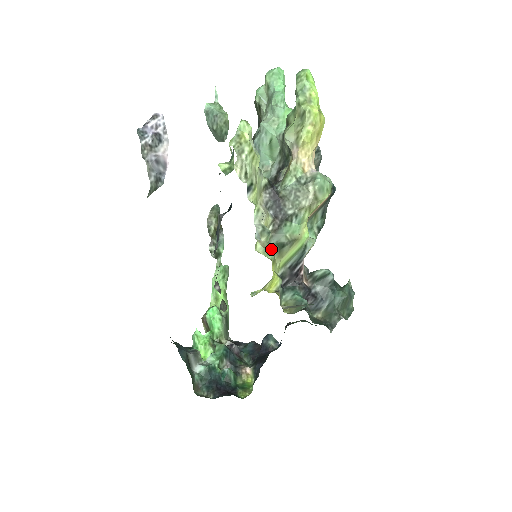
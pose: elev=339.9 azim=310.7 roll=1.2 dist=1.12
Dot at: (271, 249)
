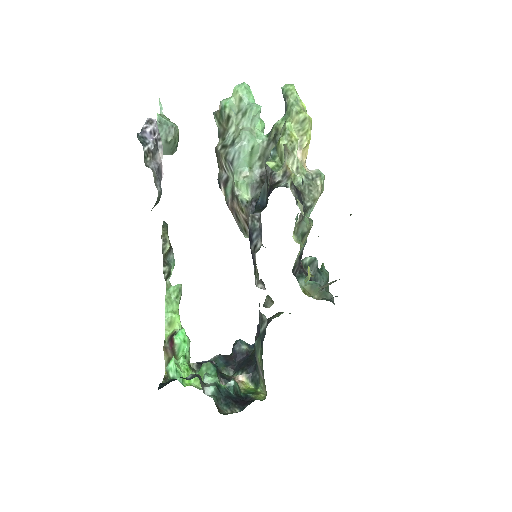
Dot at: occluded
